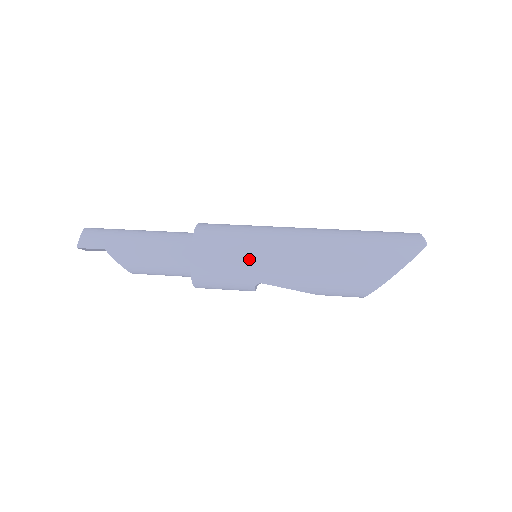
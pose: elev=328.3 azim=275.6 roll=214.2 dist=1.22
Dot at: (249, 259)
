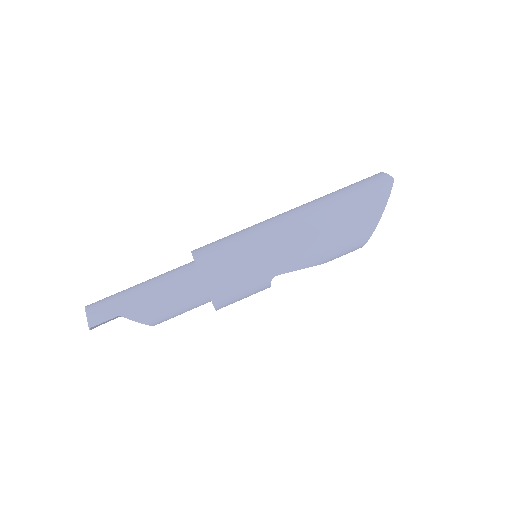
Dot at: (257, 259)
